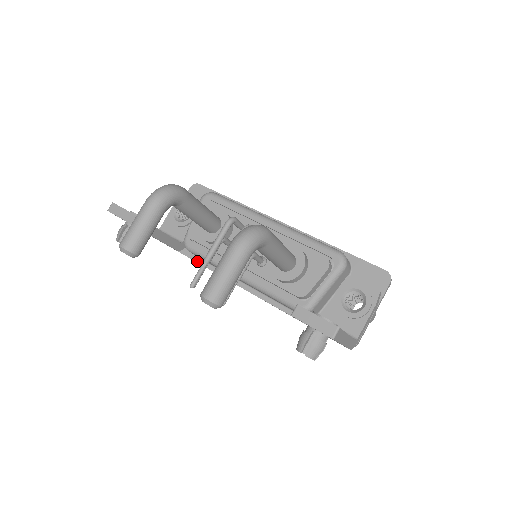
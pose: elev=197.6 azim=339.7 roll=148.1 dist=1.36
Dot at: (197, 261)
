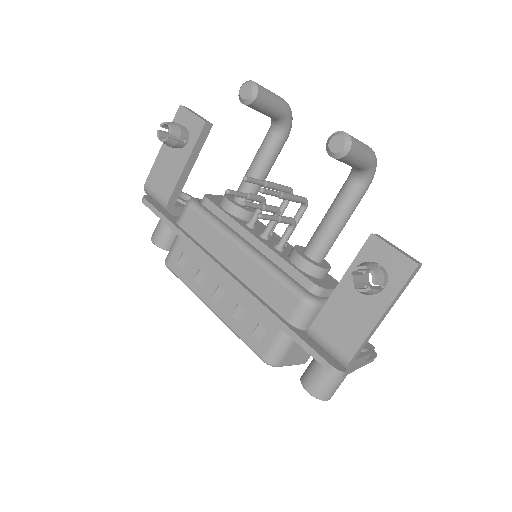
Dot at: (178, 227)
